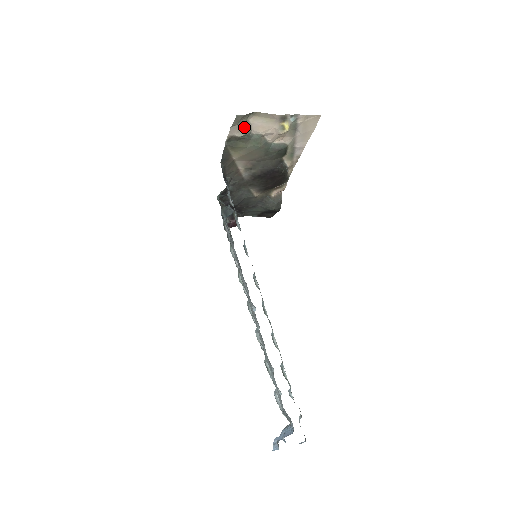
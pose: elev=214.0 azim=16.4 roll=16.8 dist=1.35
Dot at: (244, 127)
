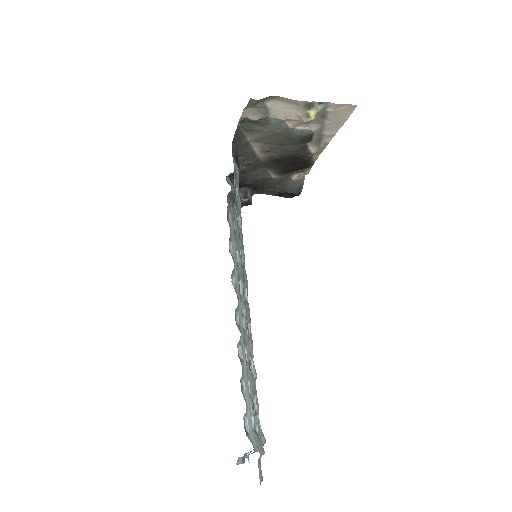
Dot at: (260, 110)
